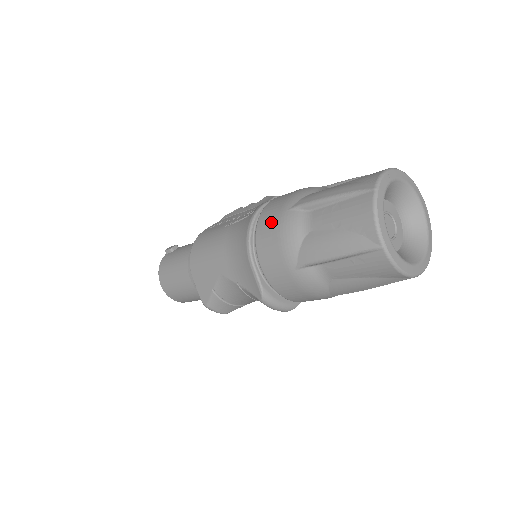
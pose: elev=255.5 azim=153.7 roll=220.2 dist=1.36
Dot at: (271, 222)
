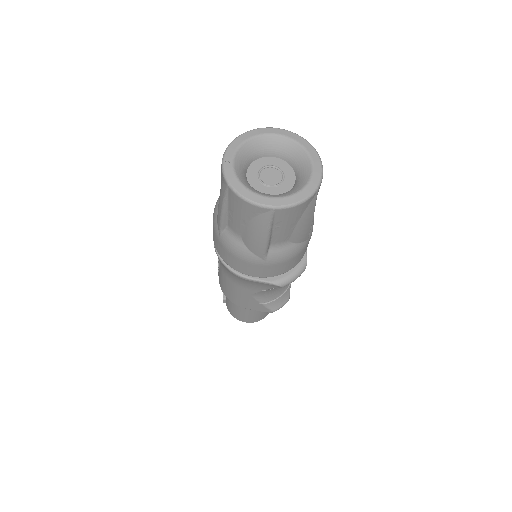
Dot at: (223, 252)
